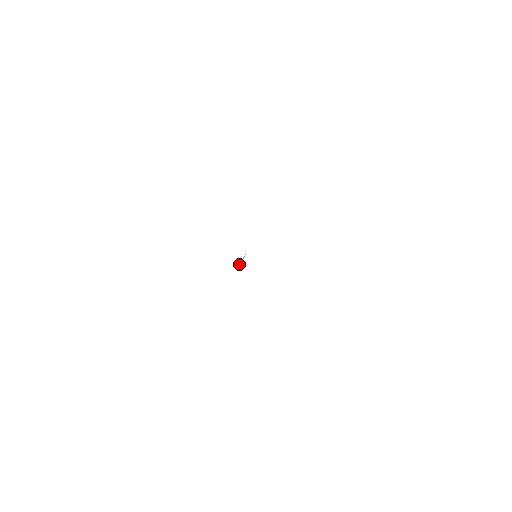
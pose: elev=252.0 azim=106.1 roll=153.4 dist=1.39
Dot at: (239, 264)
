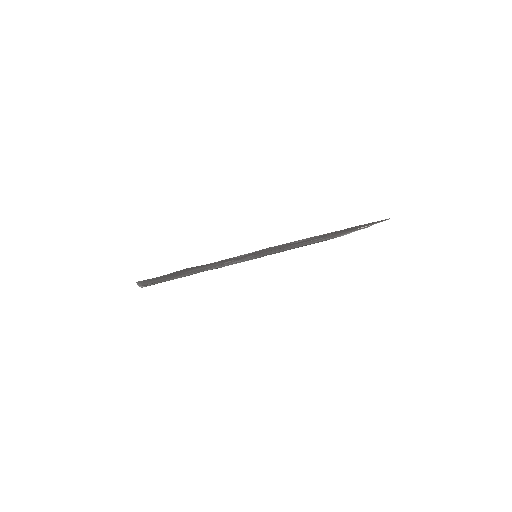
Dot at: occluded
